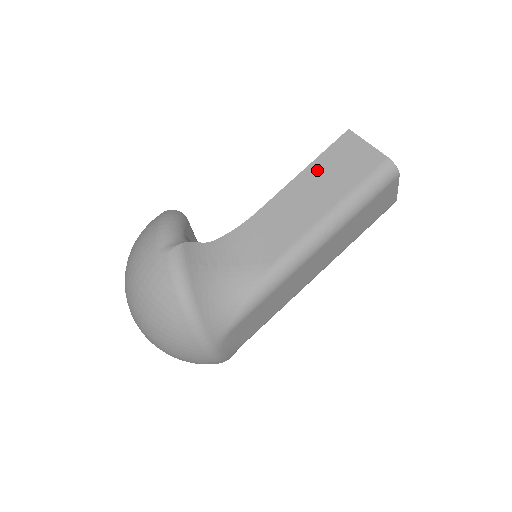
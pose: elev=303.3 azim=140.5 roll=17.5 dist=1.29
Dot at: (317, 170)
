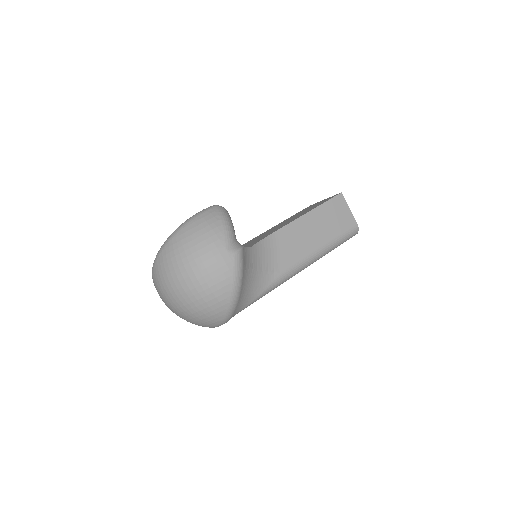
Dot at: (319, 215)
